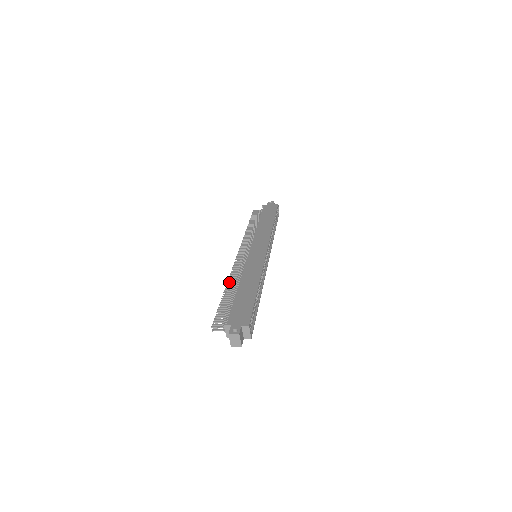
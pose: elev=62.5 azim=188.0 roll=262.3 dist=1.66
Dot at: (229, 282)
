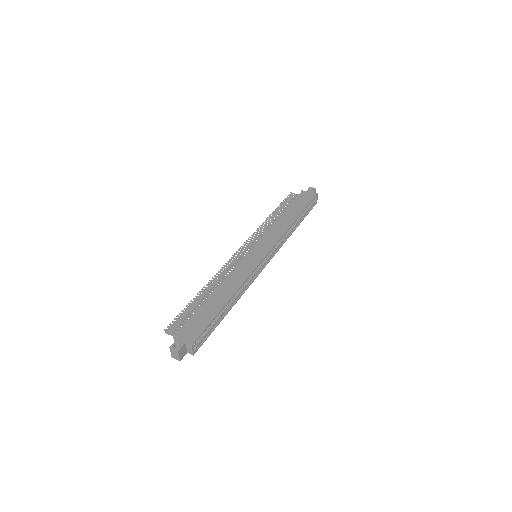
Dot at: (211, 281)
